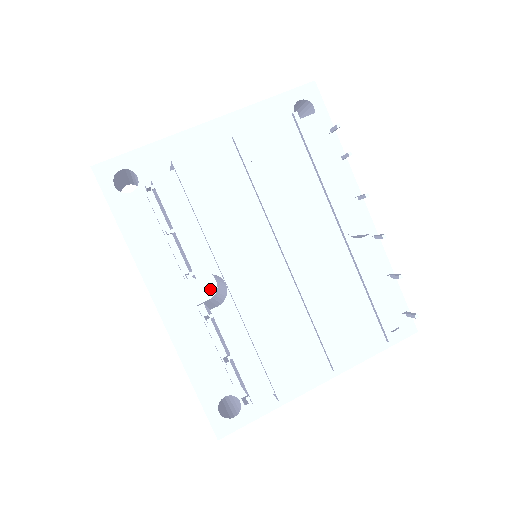
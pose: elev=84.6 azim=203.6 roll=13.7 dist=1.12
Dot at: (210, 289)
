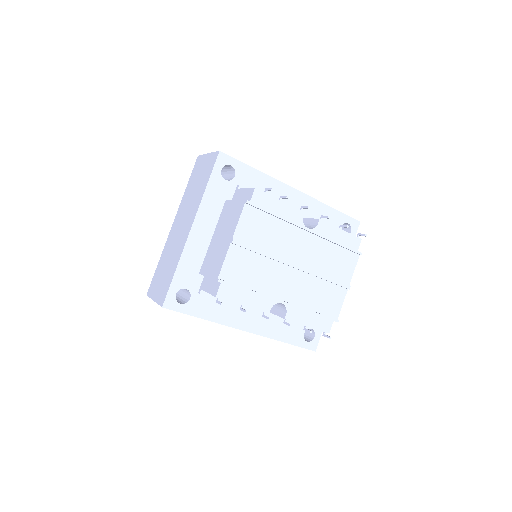
Dot at: occluded
